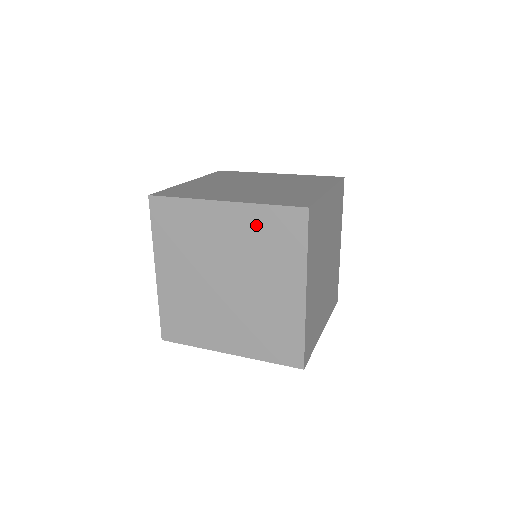
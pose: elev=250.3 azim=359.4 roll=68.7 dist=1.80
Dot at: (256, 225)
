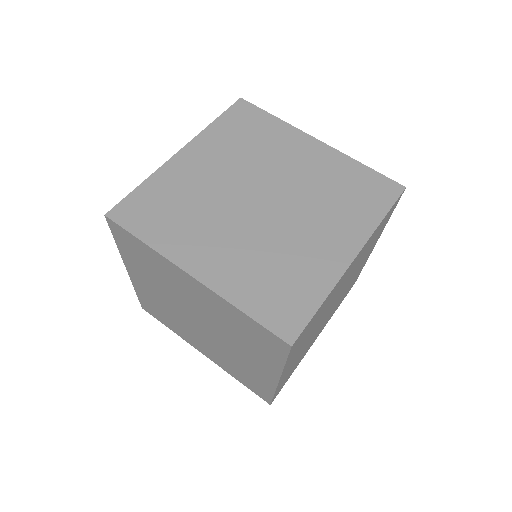
Dot at: (340, 173)
